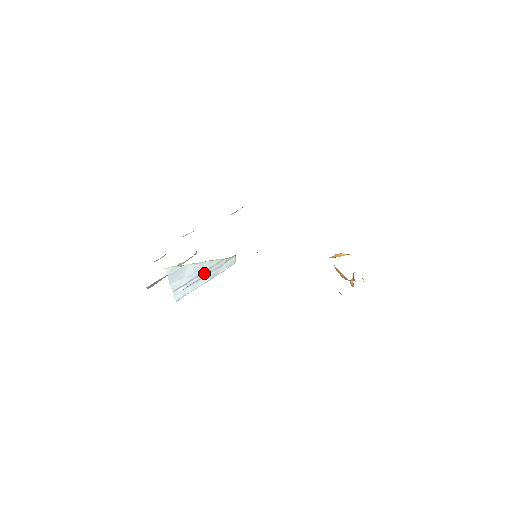
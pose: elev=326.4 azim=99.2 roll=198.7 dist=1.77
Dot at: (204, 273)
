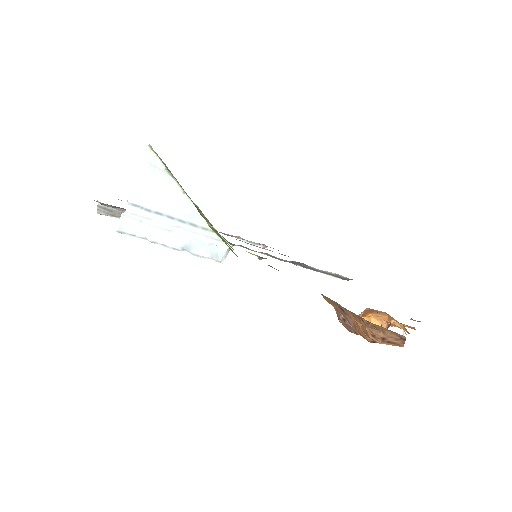
Dot at: (180, 224)
